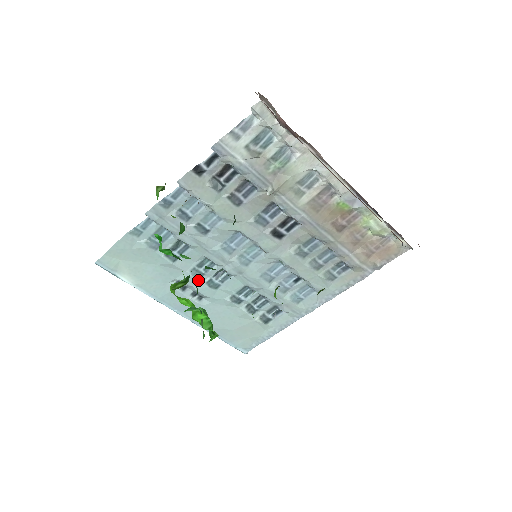
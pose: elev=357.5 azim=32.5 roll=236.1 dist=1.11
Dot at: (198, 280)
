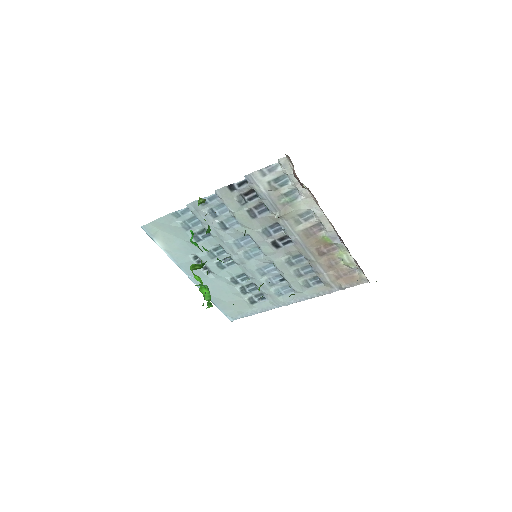
Dot at: (211, 259)
